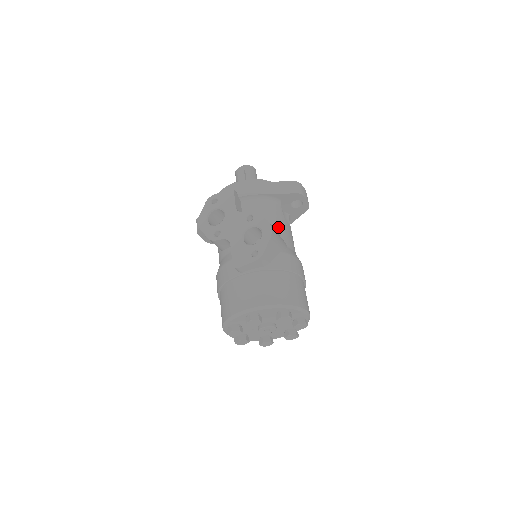
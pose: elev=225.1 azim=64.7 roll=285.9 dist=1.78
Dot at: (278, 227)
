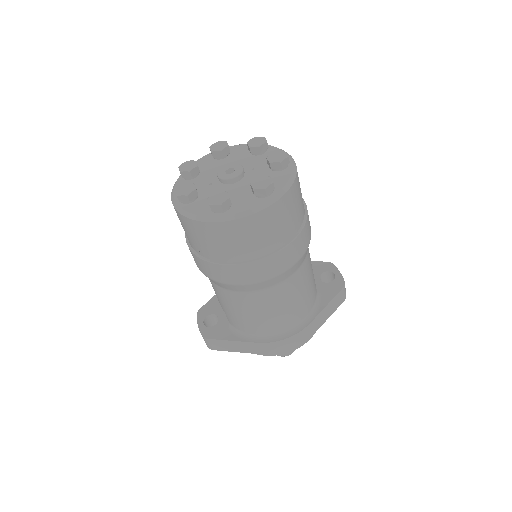
Dot at: occluded
